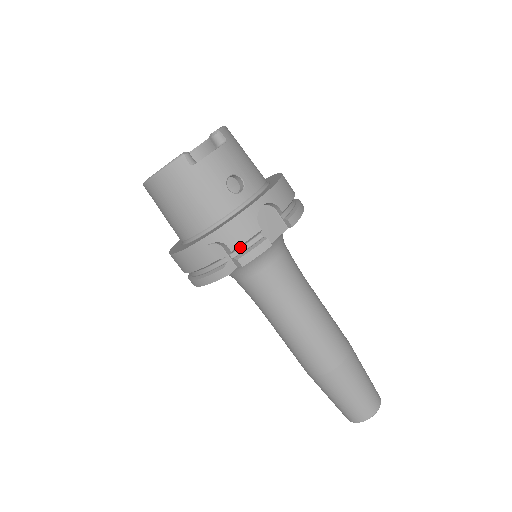
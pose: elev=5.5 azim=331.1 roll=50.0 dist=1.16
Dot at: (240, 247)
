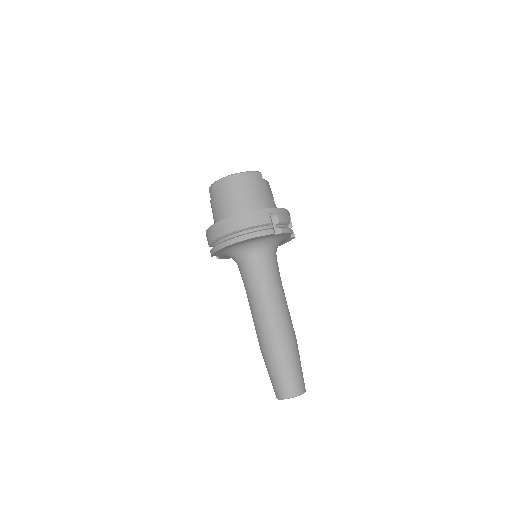
Dot at: (281, 225)
